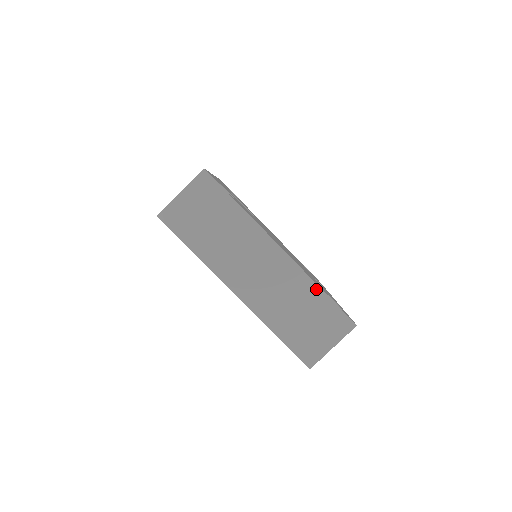
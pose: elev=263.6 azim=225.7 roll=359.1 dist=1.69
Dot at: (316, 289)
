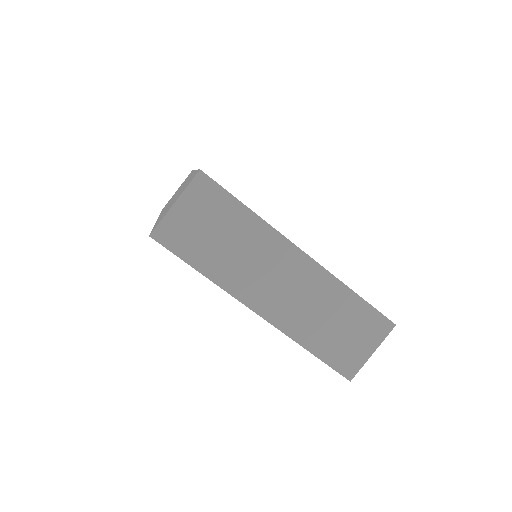
Dot at: (348, 292)
